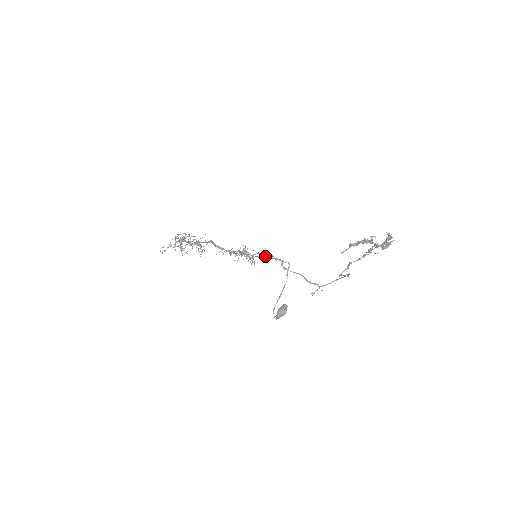
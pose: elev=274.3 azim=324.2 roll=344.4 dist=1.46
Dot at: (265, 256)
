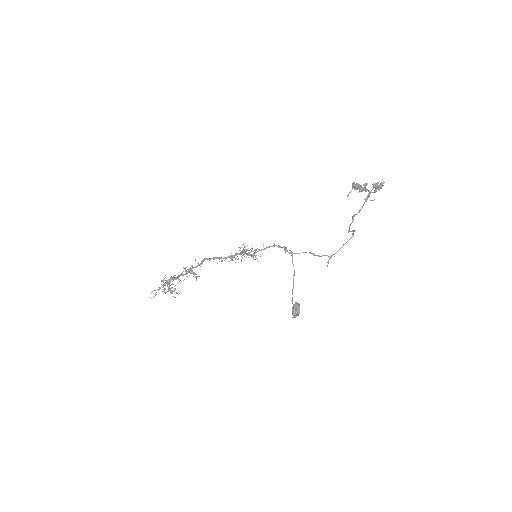
Dot at: (268, 246)
